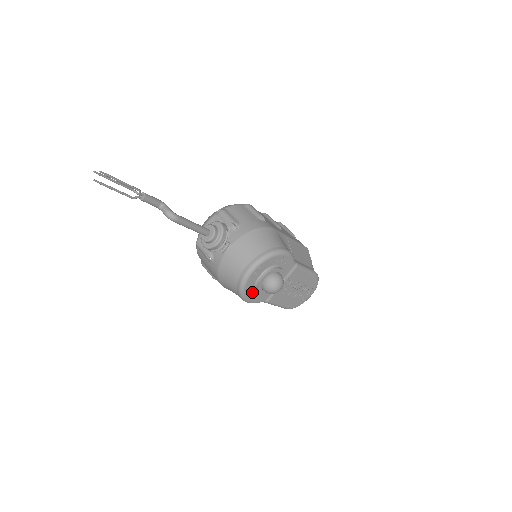
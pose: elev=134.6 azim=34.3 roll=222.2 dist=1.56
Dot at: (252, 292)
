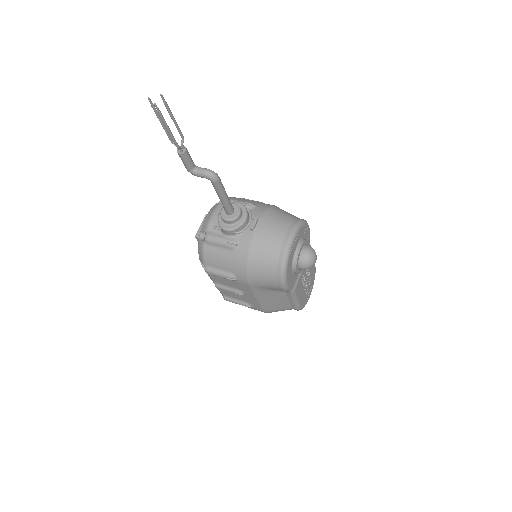
Dot at: (289, 270)
